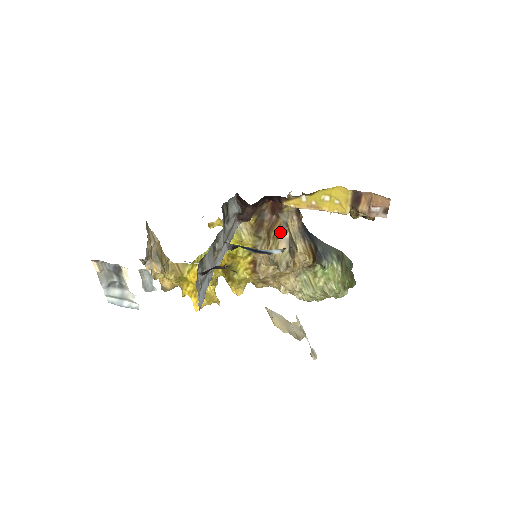
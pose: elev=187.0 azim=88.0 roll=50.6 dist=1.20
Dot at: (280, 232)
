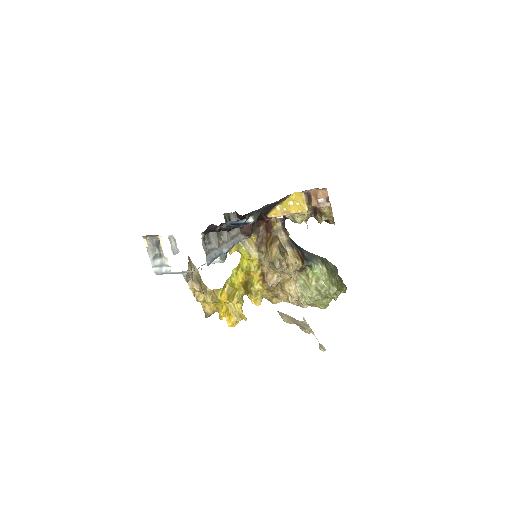
Dot at: (273, 242)
